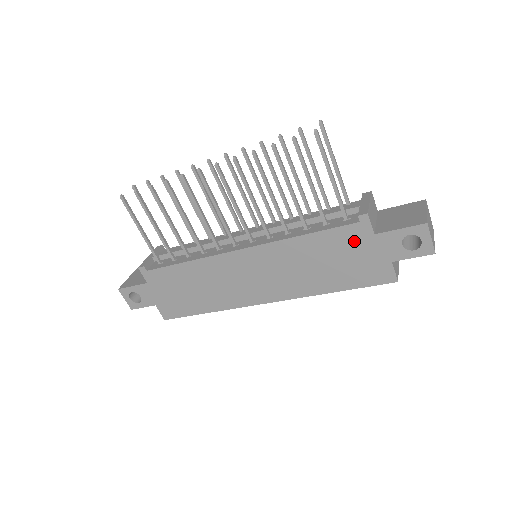
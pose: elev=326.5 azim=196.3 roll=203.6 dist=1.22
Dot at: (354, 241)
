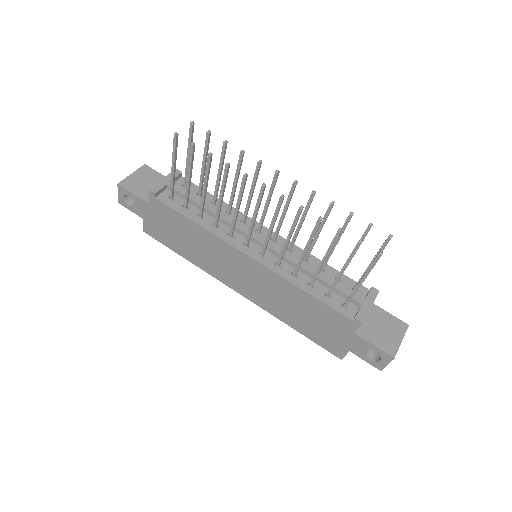
Dot at: (337, 324)
